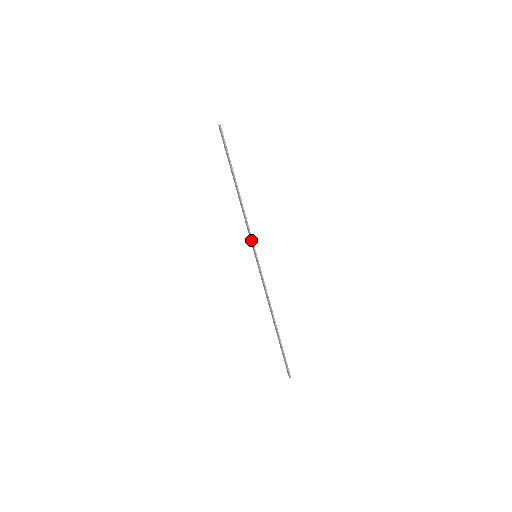
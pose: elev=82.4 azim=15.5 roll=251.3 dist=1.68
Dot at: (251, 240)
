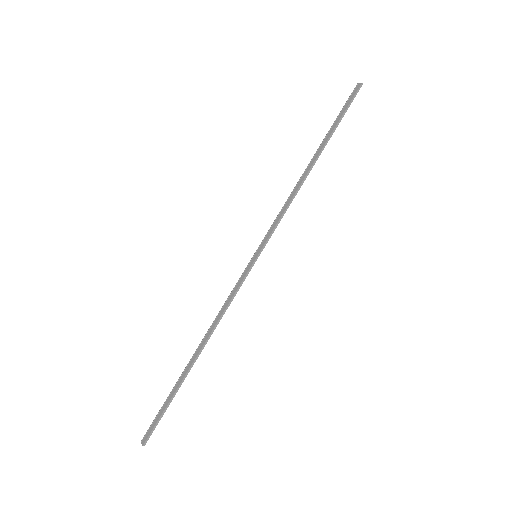
Dot at: (270, 233)
